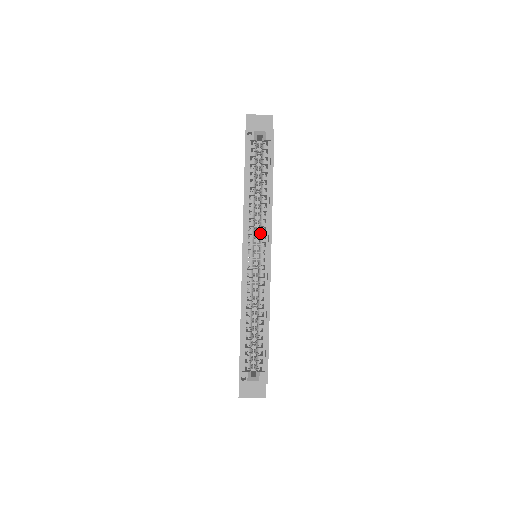
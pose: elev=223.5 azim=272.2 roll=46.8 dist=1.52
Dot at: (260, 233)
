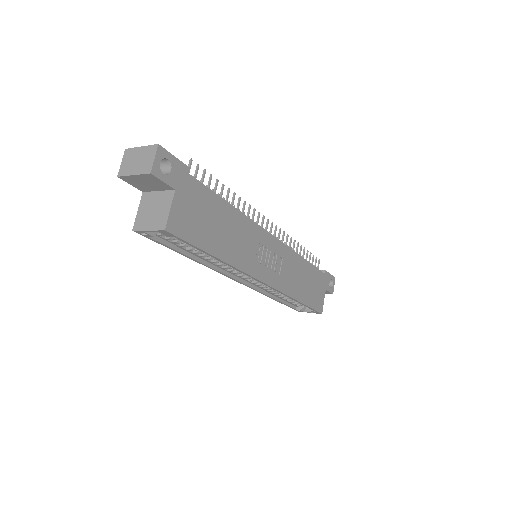
Dot at: occluded
